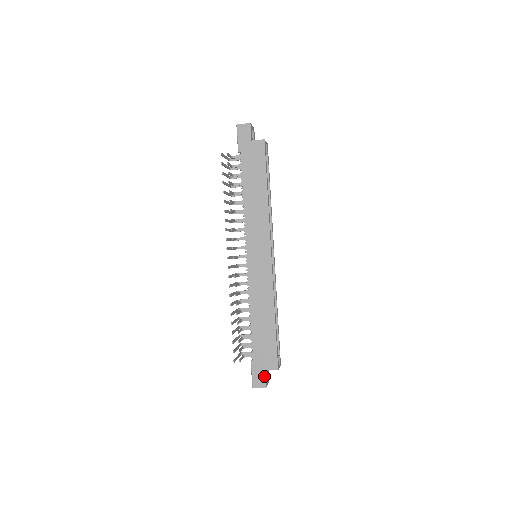
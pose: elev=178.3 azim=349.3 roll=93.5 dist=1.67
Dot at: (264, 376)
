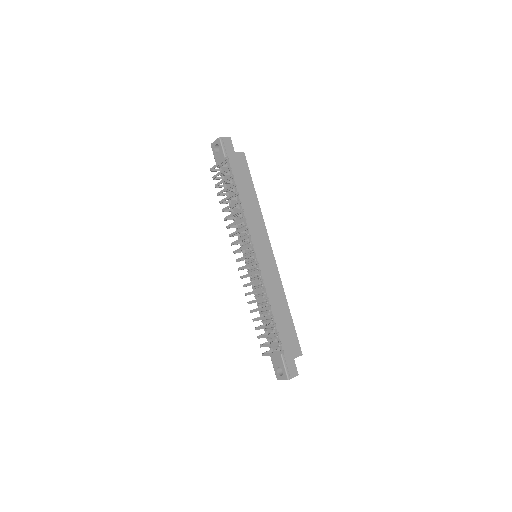
Dot at: (295, 365)
